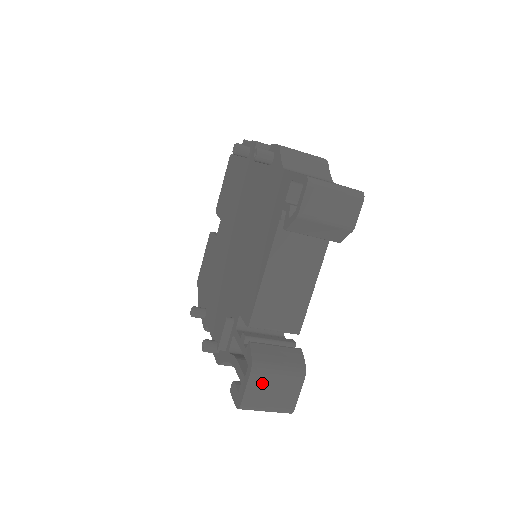
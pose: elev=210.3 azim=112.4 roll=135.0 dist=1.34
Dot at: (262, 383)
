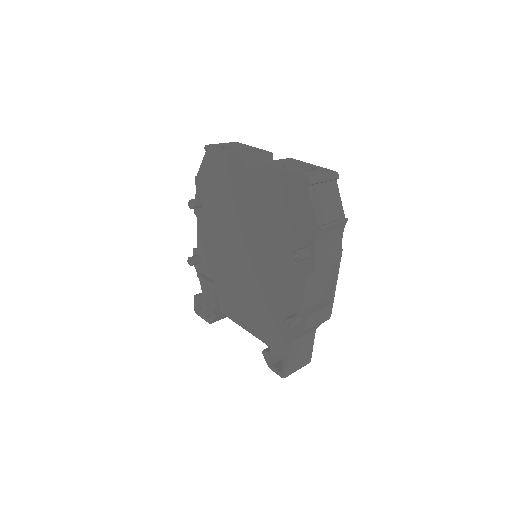
Dot at: occluded
